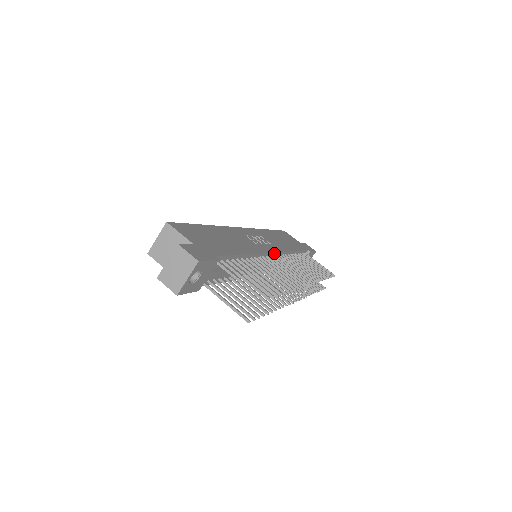
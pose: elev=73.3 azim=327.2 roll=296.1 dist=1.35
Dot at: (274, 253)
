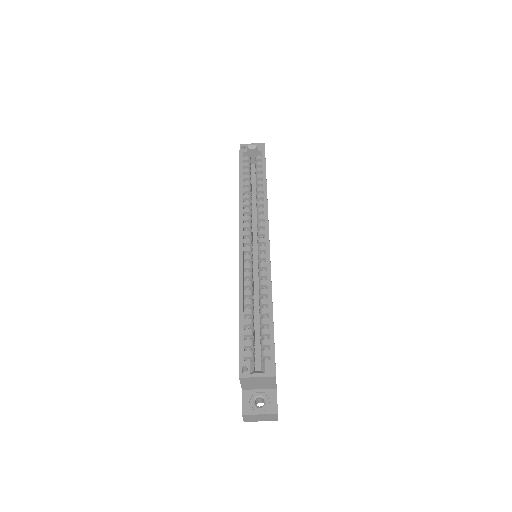
Dot at: occluded
